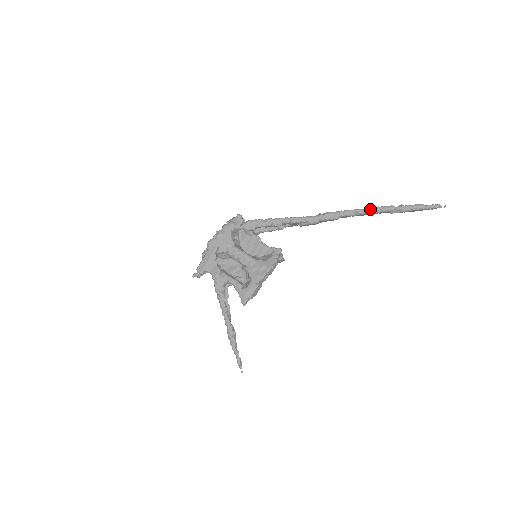
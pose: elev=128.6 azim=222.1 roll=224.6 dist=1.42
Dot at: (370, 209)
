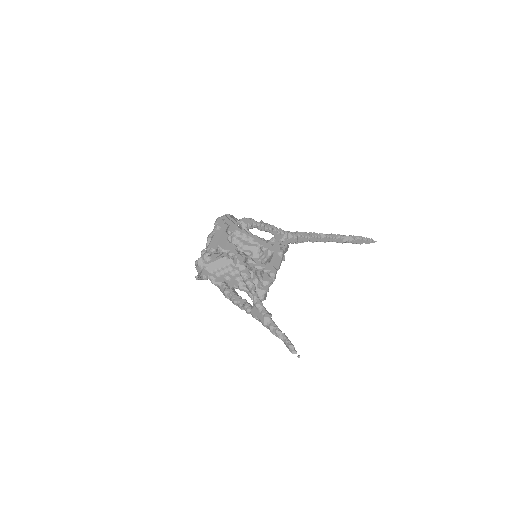
Dot at: (330, 234)
